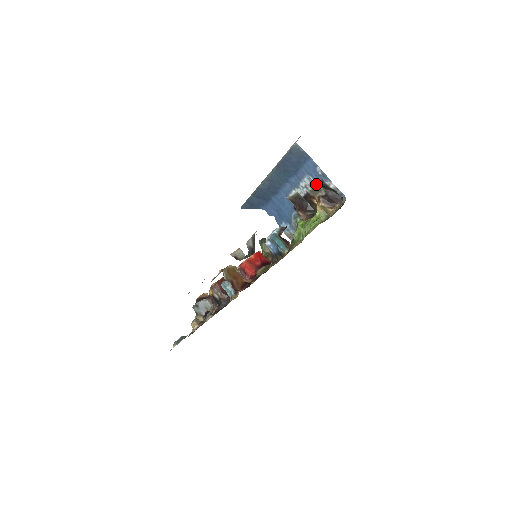
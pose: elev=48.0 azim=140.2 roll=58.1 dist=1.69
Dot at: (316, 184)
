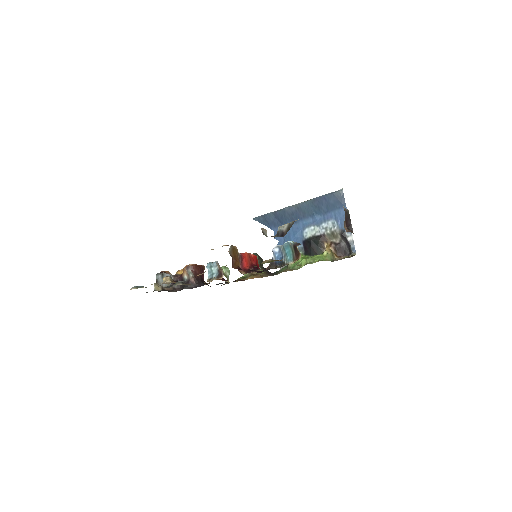
Dot at: (337, 230)
